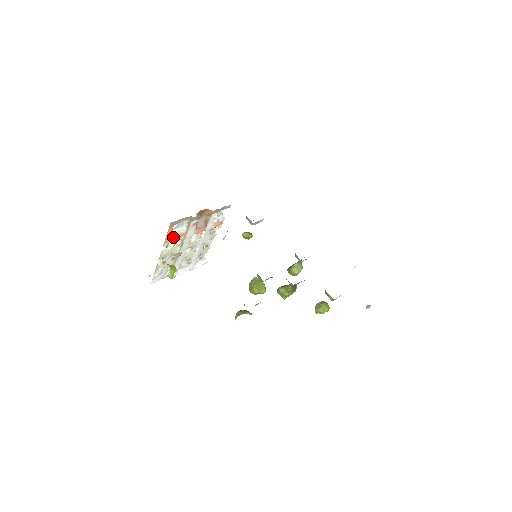
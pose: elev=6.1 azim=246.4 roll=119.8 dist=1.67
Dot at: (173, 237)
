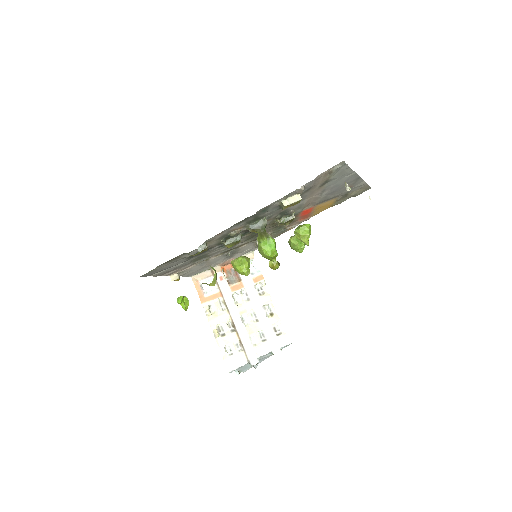
Dot at: (209, 297)
